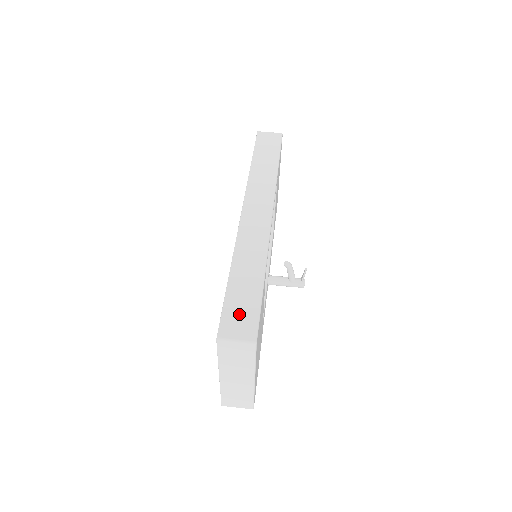
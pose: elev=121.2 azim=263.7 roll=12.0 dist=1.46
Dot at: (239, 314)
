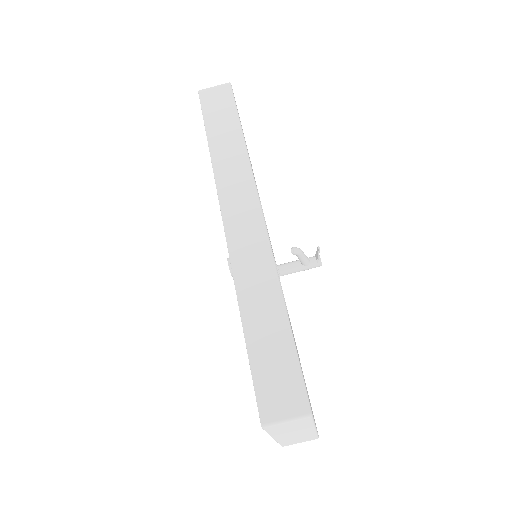
Dot at: (276, 380)
